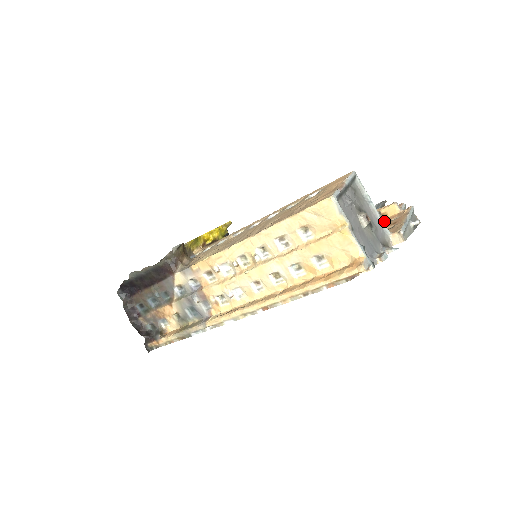
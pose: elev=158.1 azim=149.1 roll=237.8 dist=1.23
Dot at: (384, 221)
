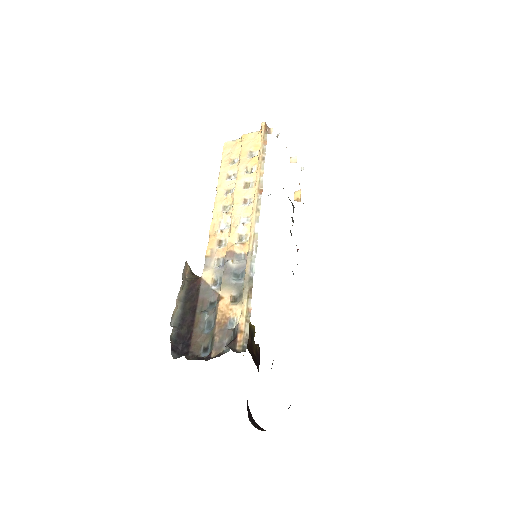
Dot at: (300, 197)
